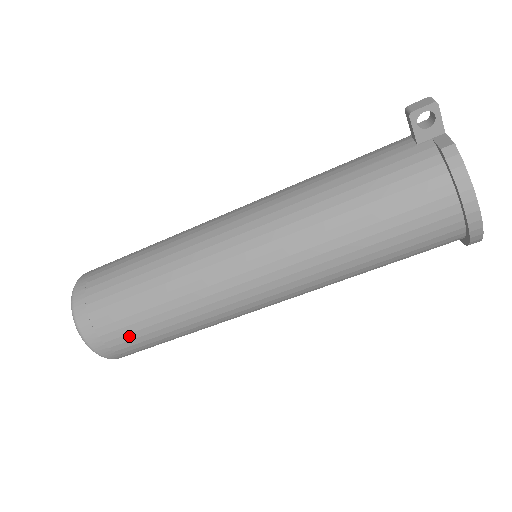
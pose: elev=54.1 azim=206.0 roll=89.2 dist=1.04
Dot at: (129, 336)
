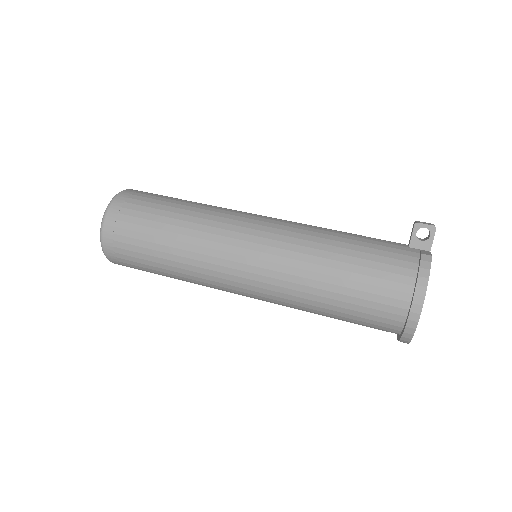
Dot at: (134, 241)
